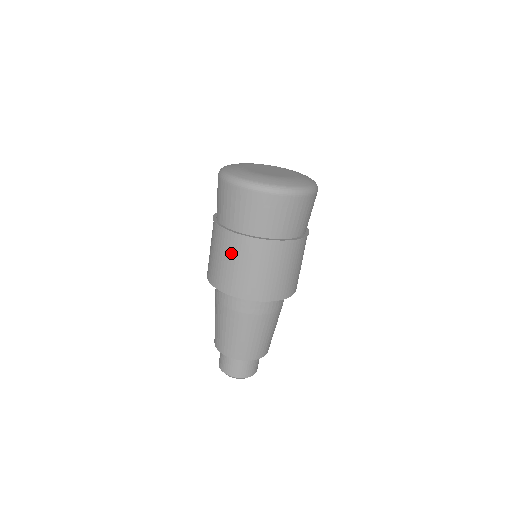
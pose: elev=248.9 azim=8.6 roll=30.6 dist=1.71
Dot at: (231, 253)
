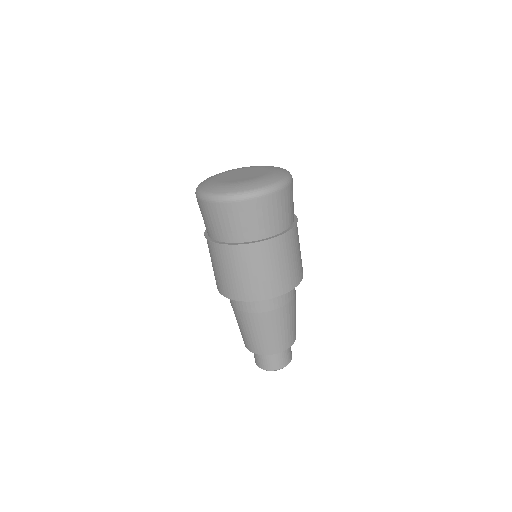
Dot at: (273, 258)
